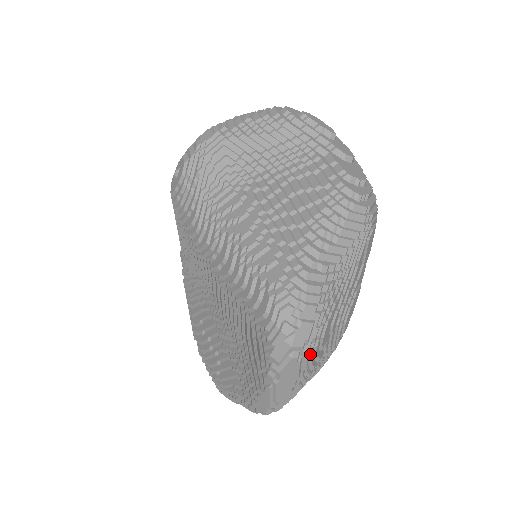
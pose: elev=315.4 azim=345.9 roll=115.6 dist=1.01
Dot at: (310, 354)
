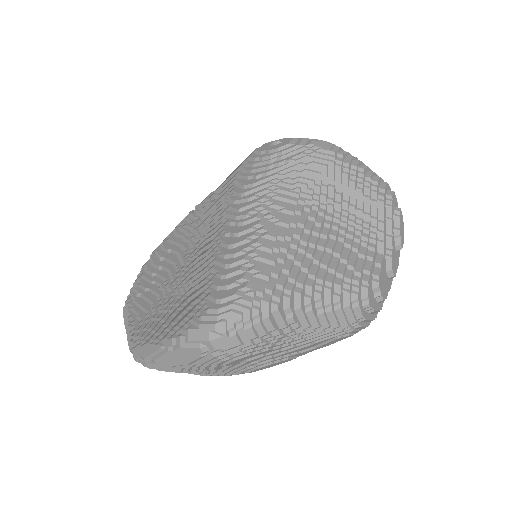
Dot at: (213, 360)
